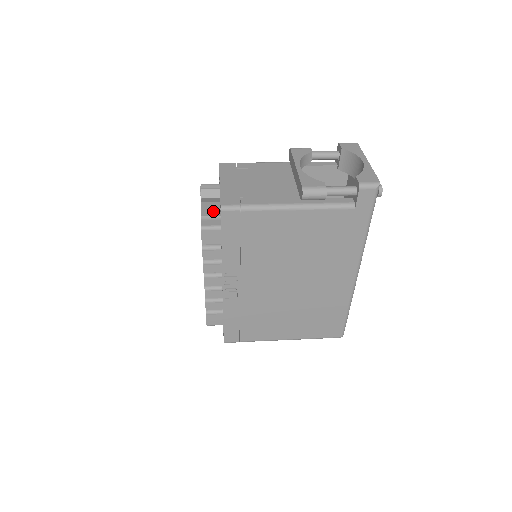
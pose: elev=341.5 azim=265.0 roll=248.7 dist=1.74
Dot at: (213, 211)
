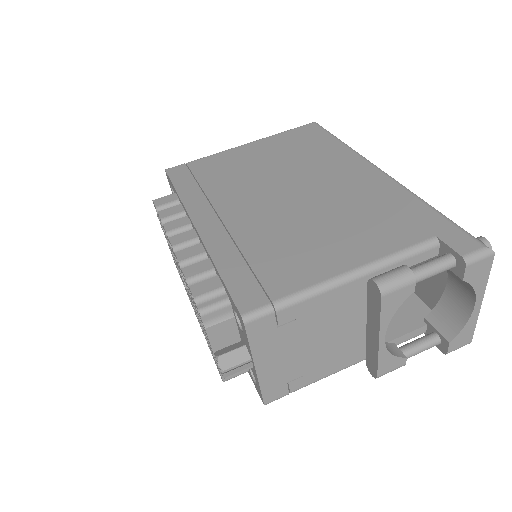
Dot at: occluded
